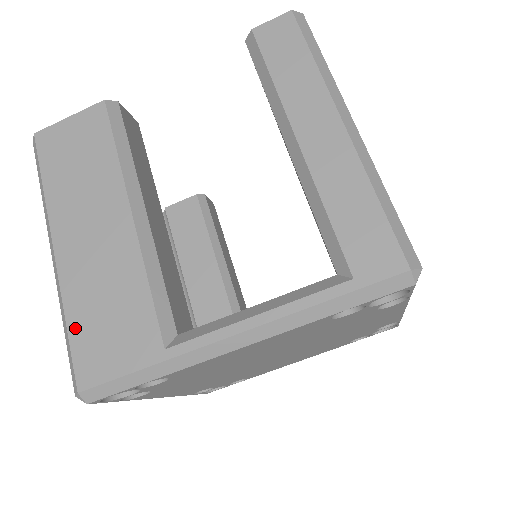
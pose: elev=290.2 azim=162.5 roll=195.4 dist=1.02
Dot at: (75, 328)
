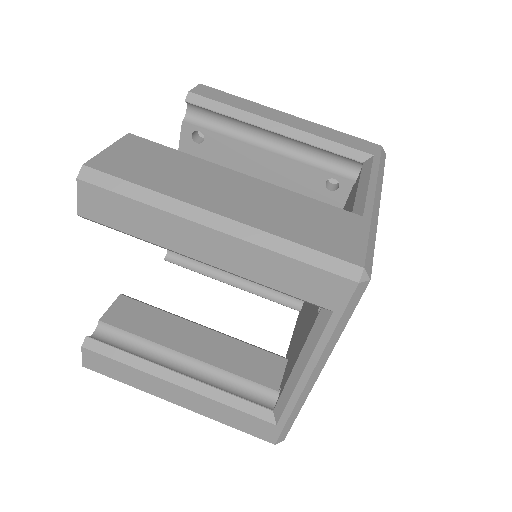
Dot at: (307, 241)
